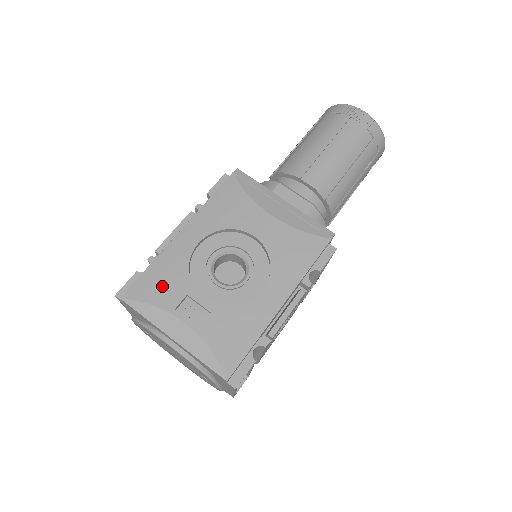
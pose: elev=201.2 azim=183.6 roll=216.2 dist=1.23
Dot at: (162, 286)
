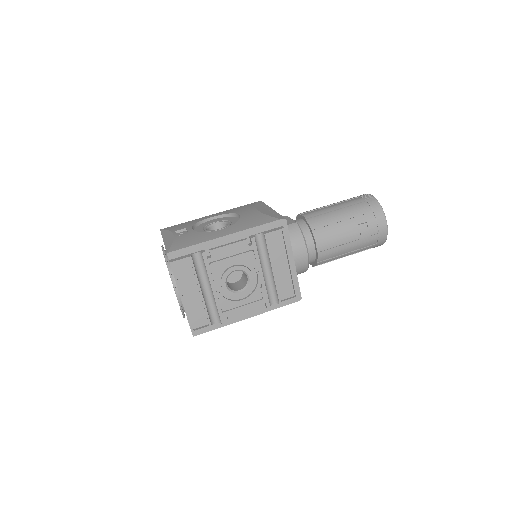
Dot at: (180, 226)
